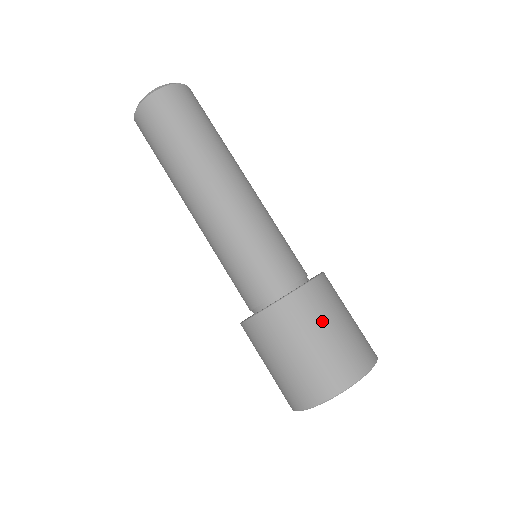
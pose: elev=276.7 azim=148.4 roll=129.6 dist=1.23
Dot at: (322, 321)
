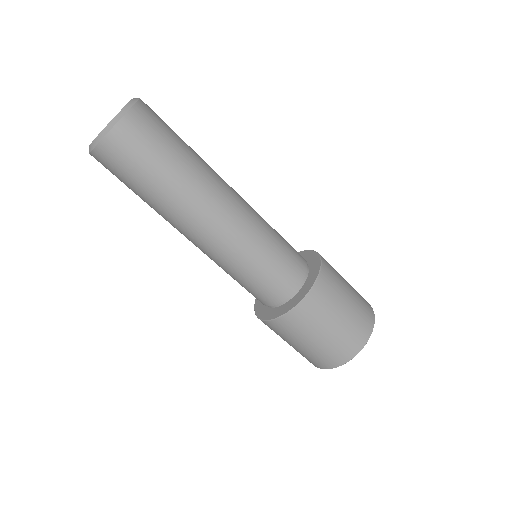
Dot at: (300, 338)
